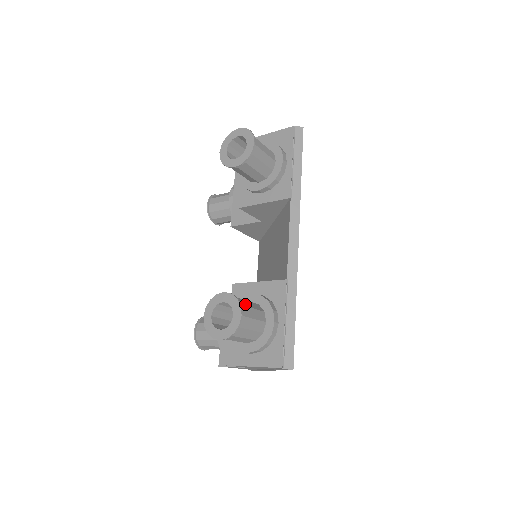
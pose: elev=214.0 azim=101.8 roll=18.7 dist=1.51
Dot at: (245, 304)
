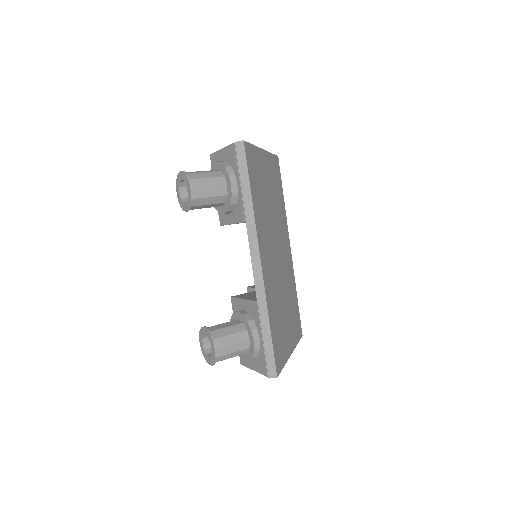
Dot at: (222, 334)
